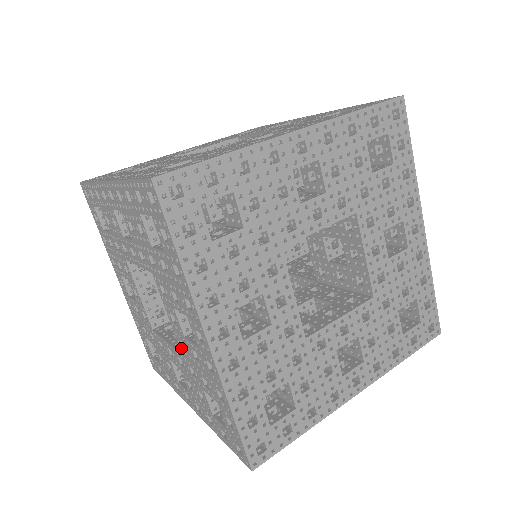
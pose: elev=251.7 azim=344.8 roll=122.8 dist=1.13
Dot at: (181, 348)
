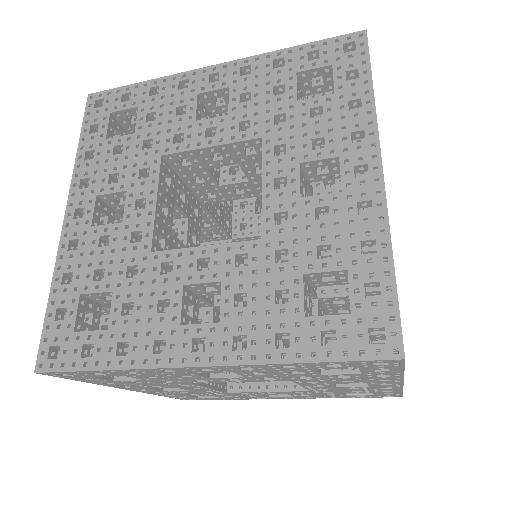
Dot at: (269, 227)
